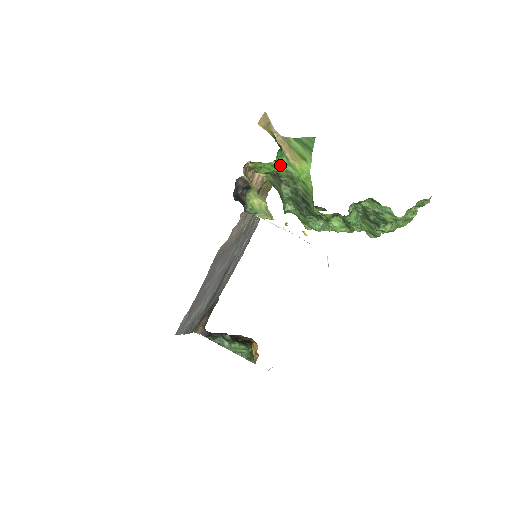
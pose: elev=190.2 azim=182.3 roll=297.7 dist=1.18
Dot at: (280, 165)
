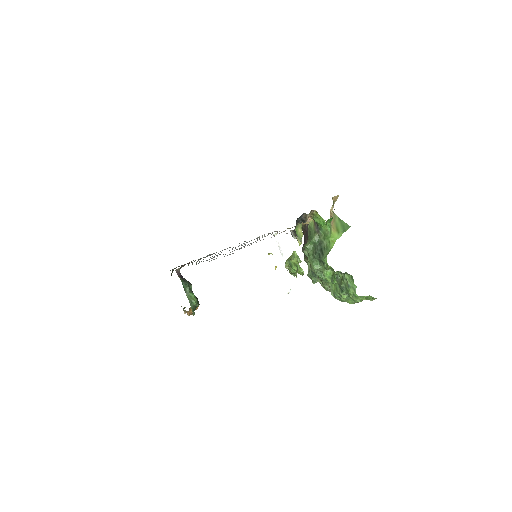
Dot at: (326, 225)
